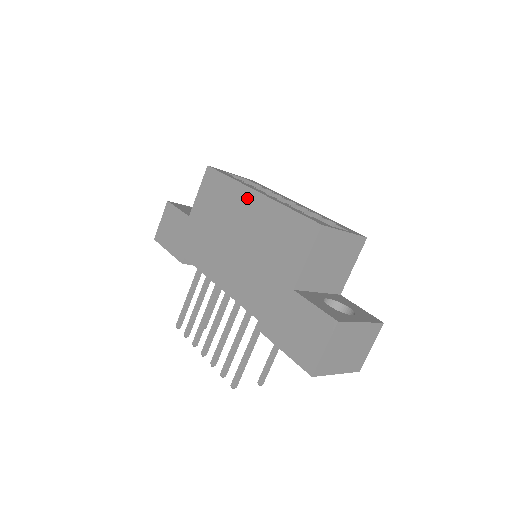
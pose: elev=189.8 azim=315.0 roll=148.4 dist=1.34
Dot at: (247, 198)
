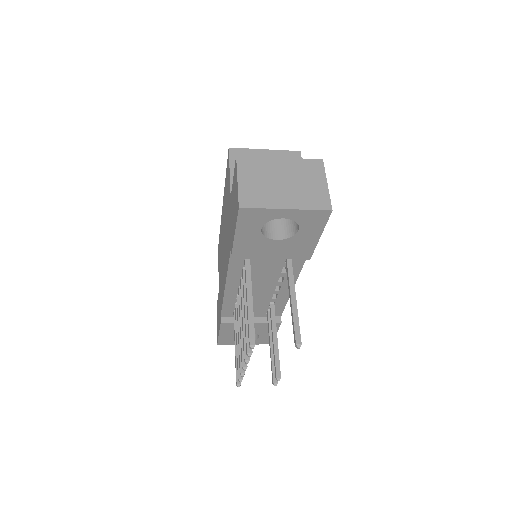
Dot at: (222, 218)
